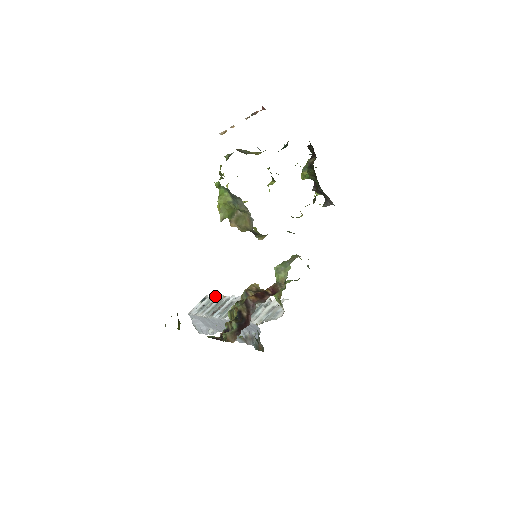
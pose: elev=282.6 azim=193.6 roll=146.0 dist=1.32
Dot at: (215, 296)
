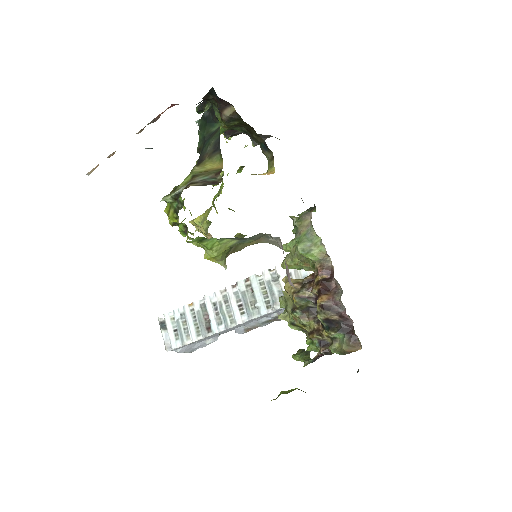
Dot at: (176, 312)
